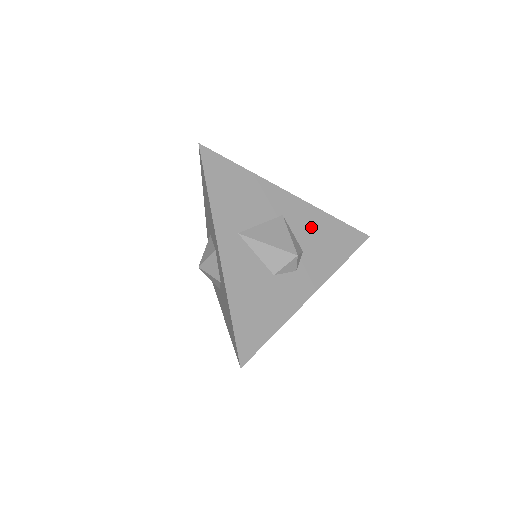
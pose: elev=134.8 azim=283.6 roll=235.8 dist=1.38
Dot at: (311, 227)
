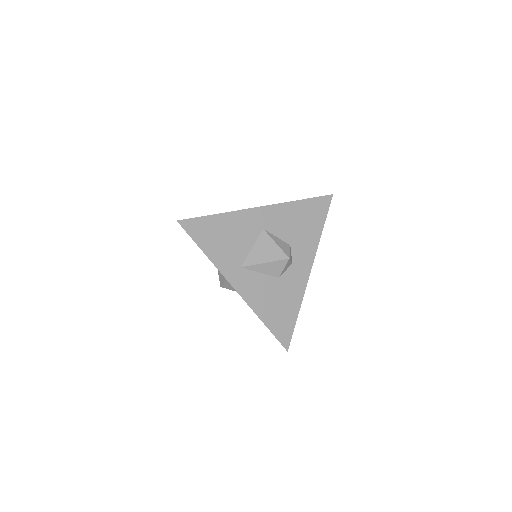
Dot at: (287, 222)
